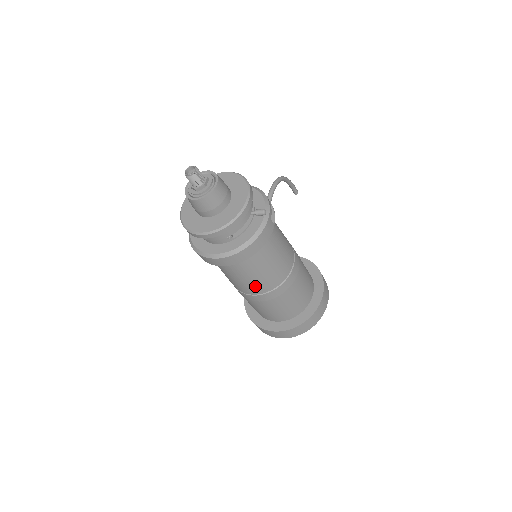
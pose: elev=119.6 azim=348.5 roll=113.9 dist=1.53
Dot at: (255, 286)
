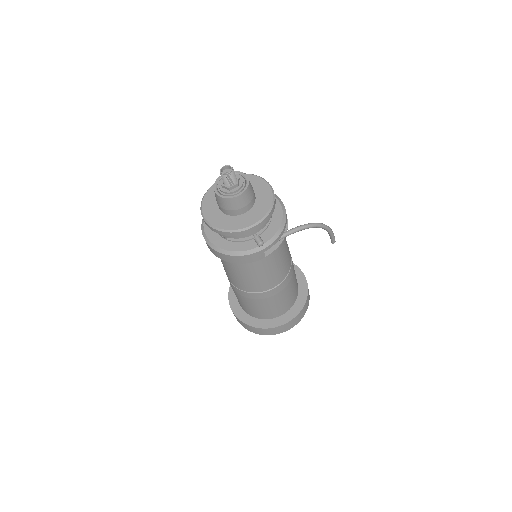
Dot at: (230, 276)
